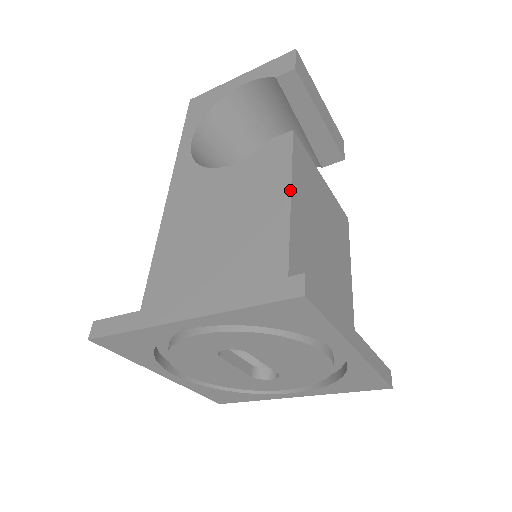
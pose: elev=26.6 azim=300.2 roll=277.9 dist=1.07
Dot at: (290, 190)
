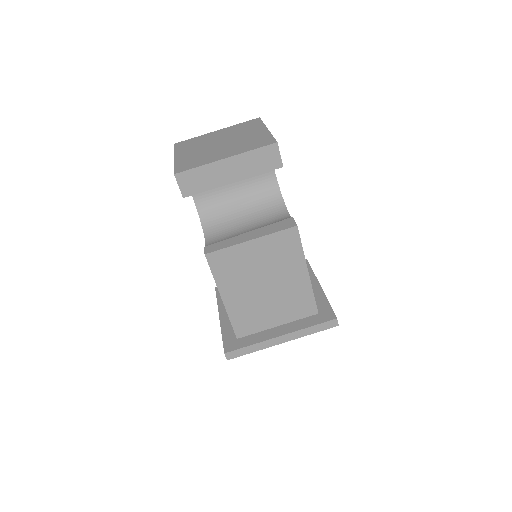
Dot at: occluded
